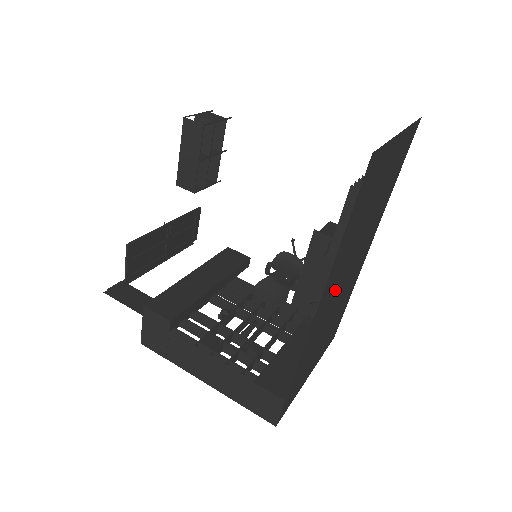
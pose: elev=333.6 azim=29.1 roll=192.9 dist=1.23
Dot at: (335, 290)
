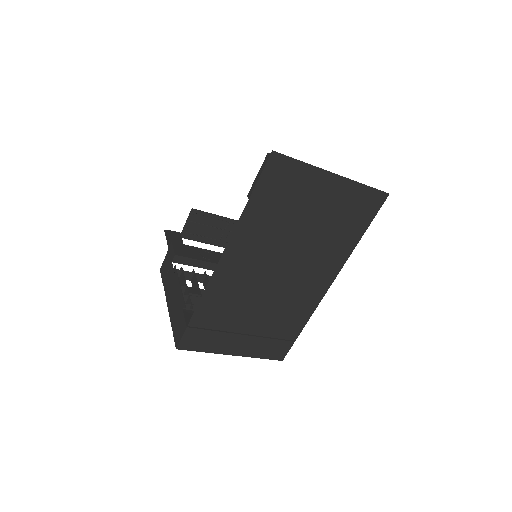
Dot at: (256, 269)
